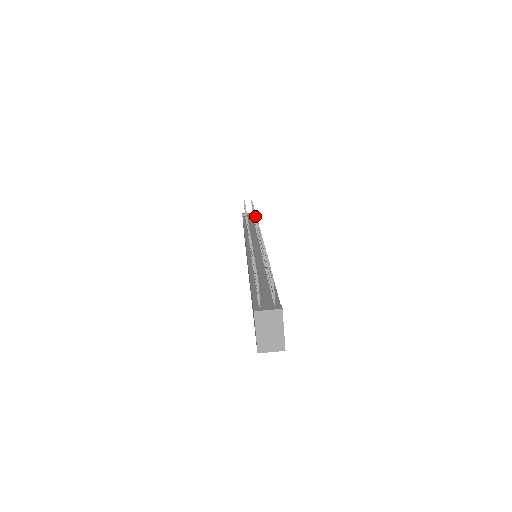
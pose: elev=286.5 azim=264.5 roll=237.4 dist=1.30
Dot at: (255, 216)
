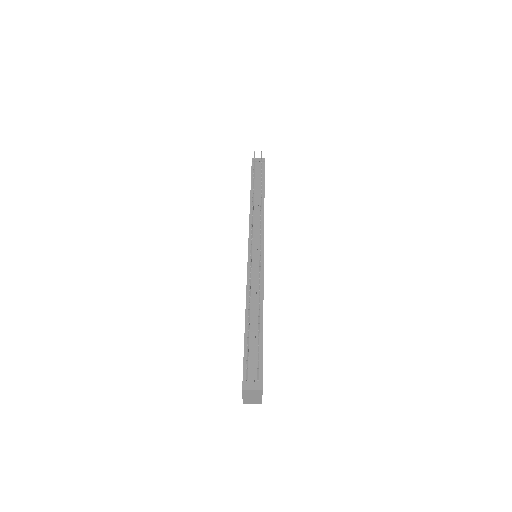
Dot at: (260, 207)
